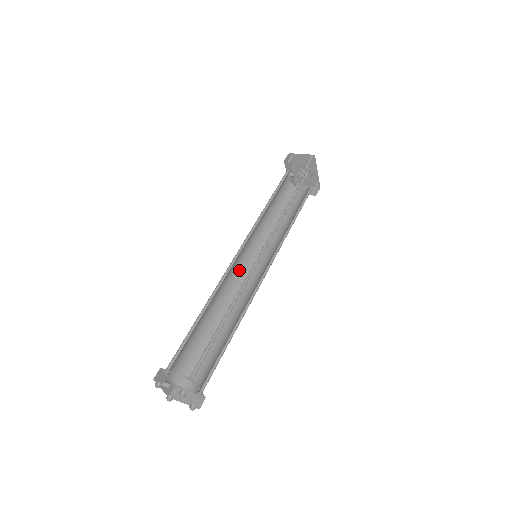
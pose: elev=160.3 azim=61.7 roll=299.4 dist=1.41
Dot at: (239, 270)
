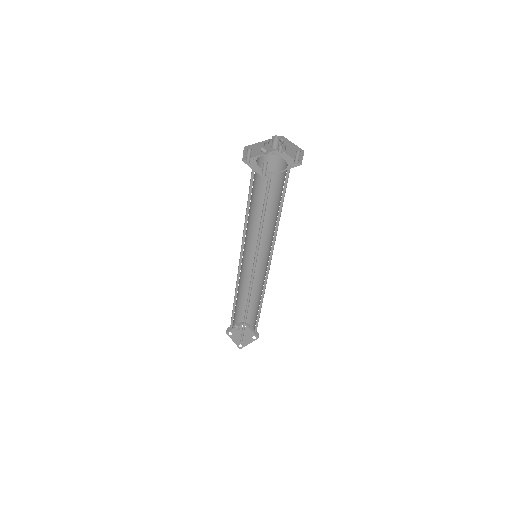
Dot at: (252, 257)
